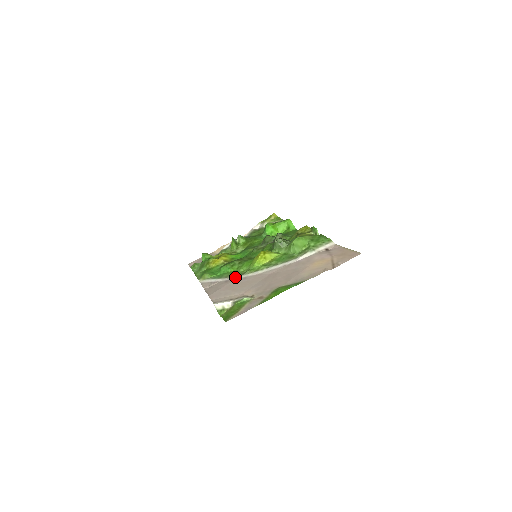
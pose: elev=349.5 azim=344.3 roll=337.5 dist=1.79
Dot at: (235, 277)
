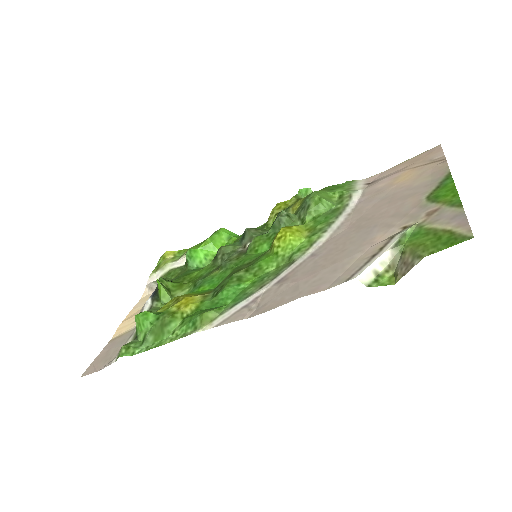
Dot at: (288, 269)
